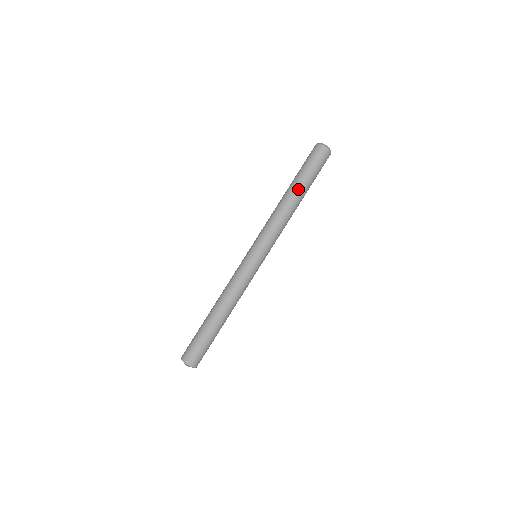
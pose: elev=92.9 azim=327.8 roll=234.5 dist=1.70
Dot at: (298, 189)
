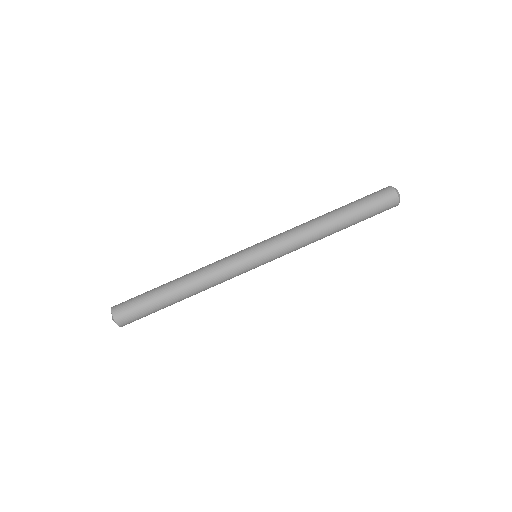
Dot at: (339, 211)
